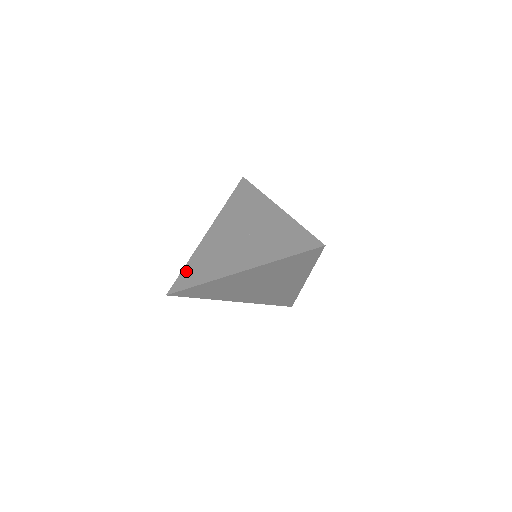
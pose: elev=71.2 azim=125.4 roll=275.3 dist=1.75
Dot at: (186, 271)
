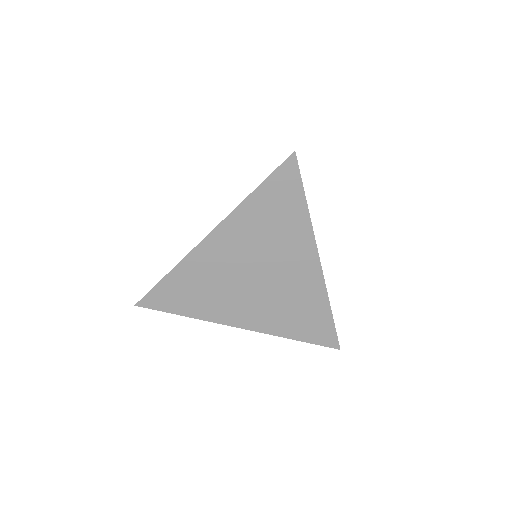
Dot at: occluded
